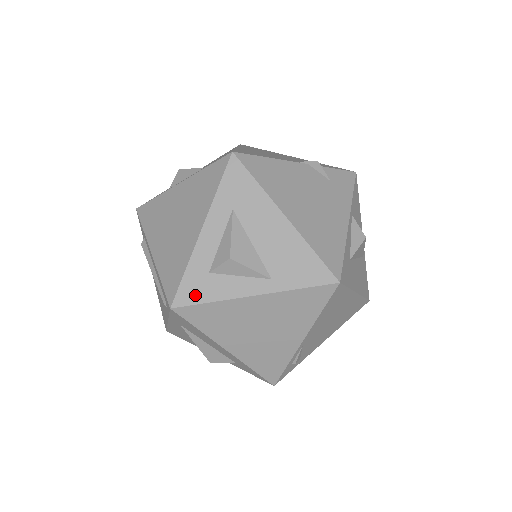
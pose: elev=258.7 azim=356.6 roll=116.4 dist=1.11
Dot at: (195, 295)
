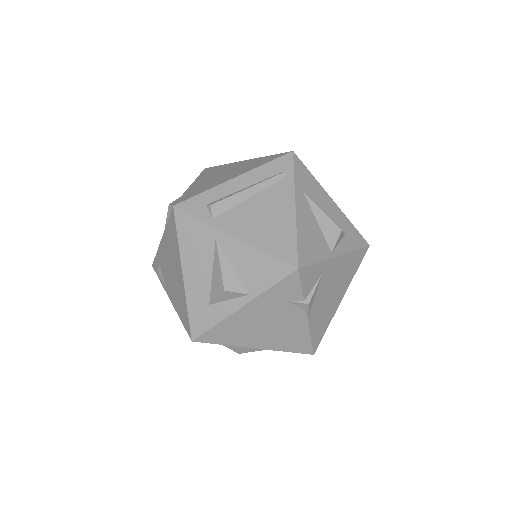
Dot at: occluded
